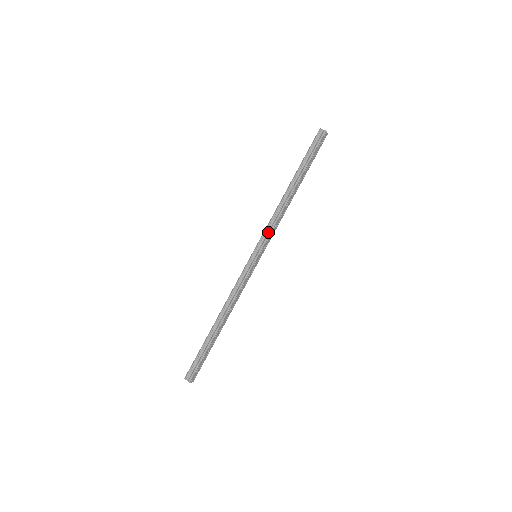
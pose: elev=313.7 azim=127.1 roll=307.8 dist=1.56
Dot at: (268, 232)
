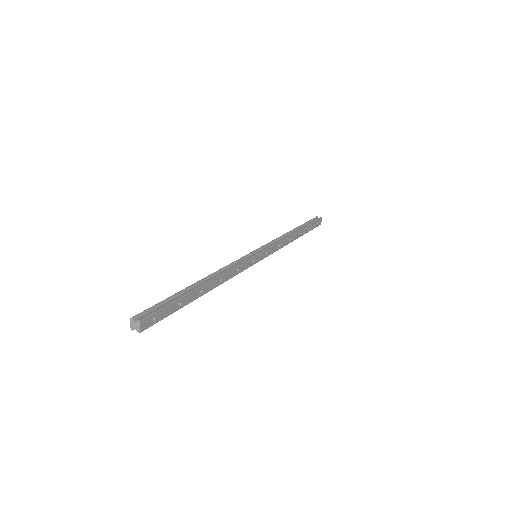
Dot at: (272, 244)
